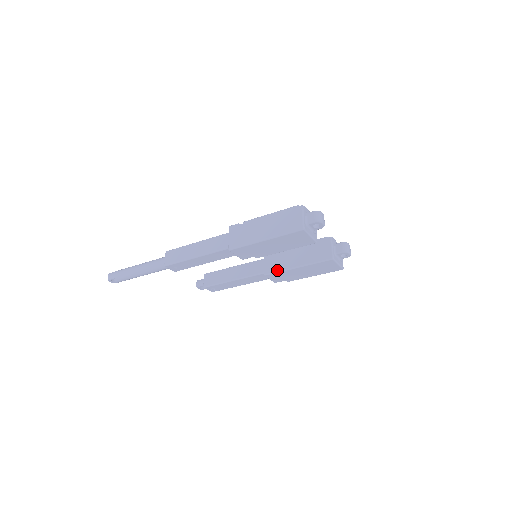
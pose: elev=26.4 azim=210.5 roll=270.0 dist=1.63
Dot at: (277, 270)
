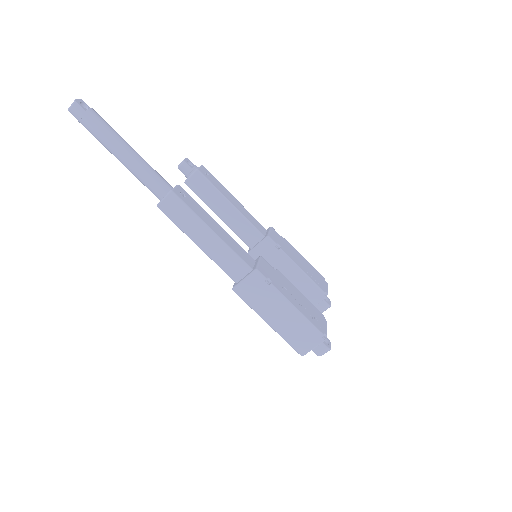
Dot at: occluded
